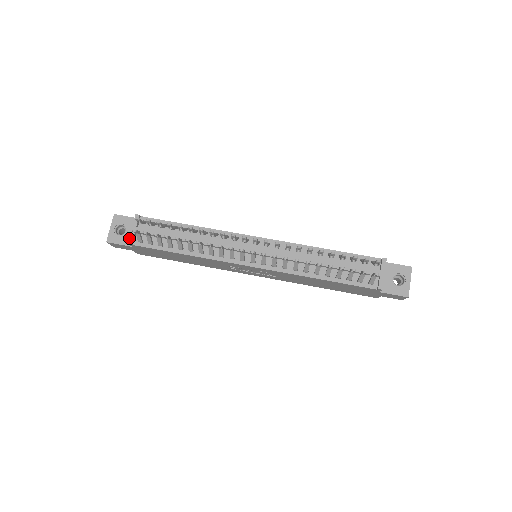
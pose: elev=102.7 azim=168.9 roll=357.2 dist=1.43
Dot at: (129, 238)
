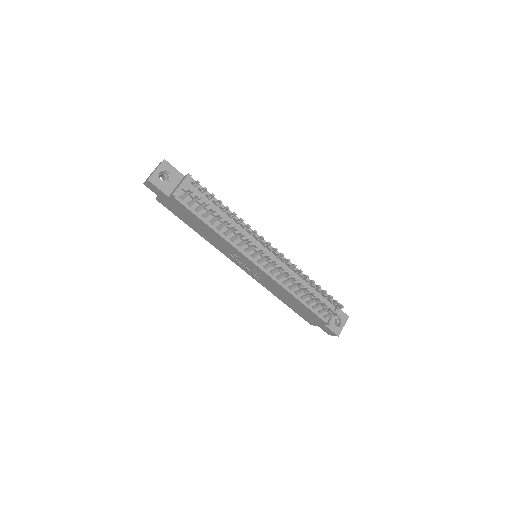
Dot at: (175, 191)
